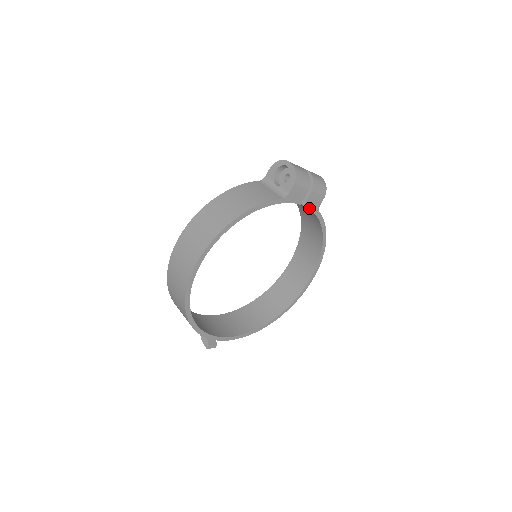
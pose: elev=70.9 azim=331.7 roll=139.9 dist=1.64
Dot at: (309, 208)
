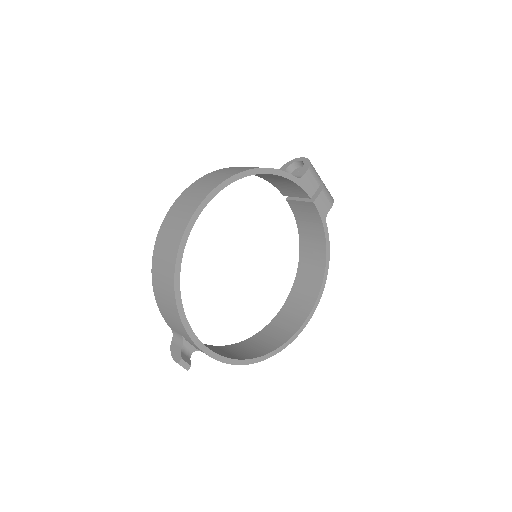
Dot at: (318, 210)
